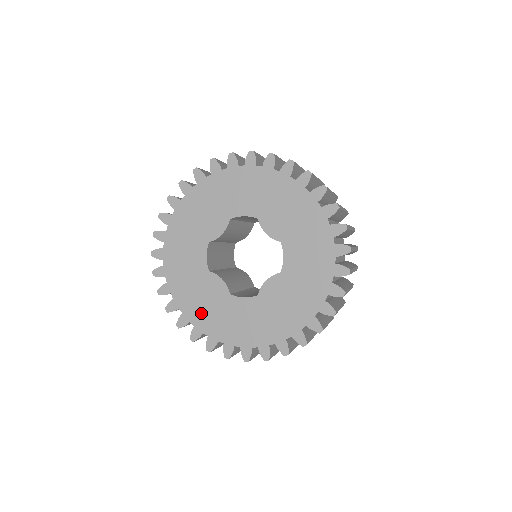
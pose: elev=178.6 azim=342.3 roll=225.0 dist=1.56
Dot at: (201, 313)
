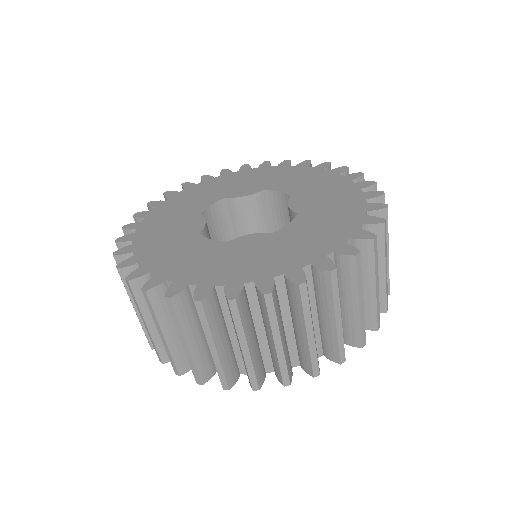
Dot at: (153, 237)
